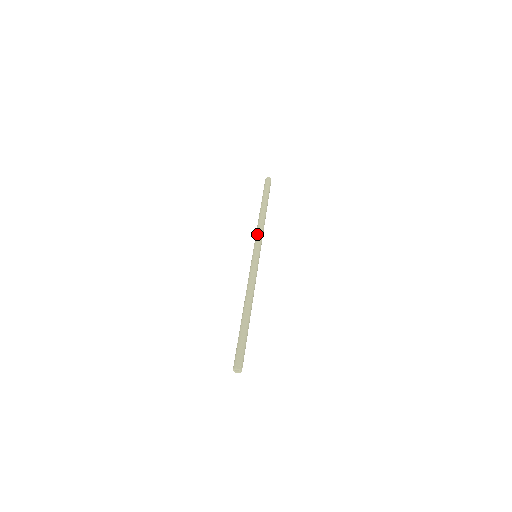
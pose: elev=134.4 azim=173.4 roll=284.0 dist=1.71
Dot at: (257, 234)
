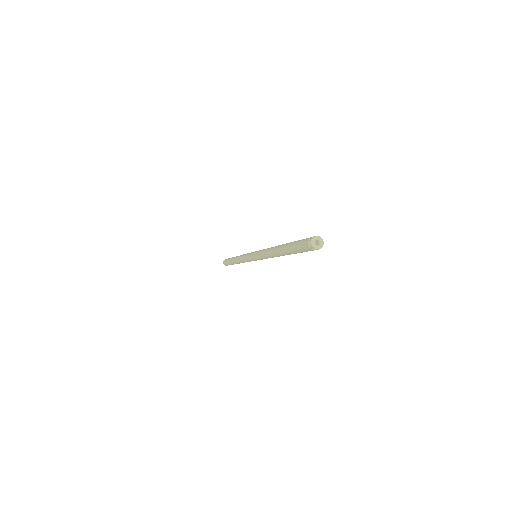
Dot at: occluded
